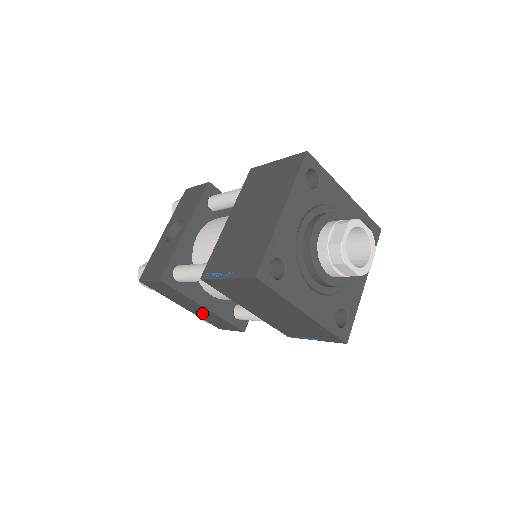
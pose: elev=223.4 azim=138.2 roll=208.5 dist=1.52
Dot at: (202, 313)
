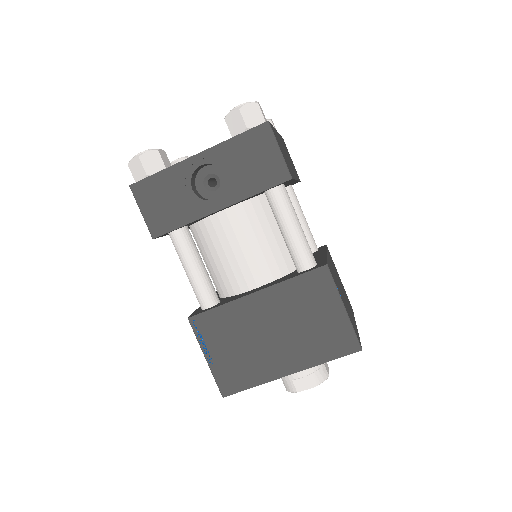
Dot at: occluded
